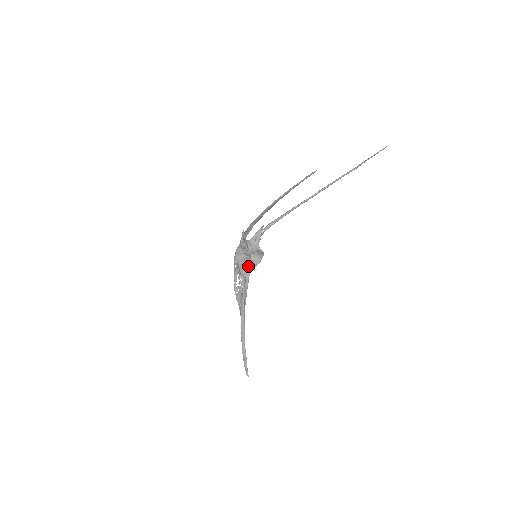
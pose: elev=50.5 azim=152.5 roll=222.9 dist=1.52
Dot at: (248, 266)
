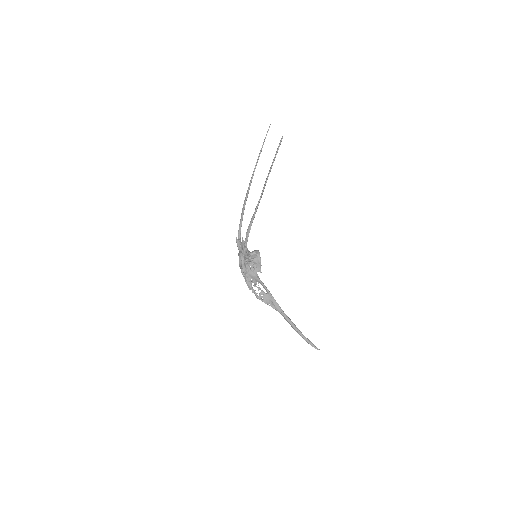
Dot at: (260, 265)
